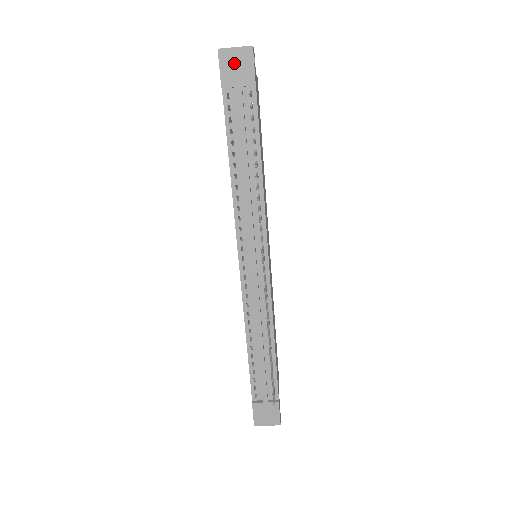
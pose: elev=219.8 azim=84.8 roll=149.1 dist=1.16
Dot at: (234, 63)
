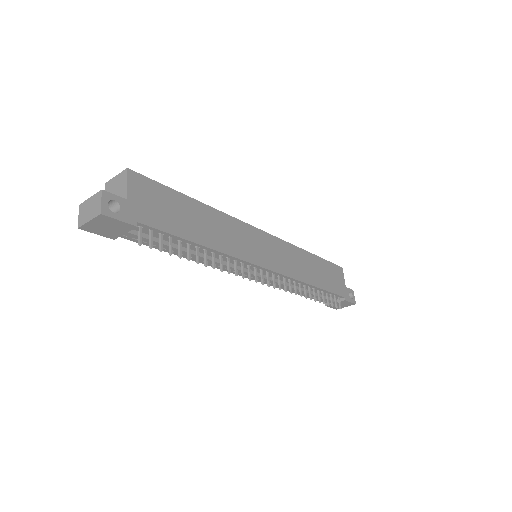
Dot at: (102, 227)
